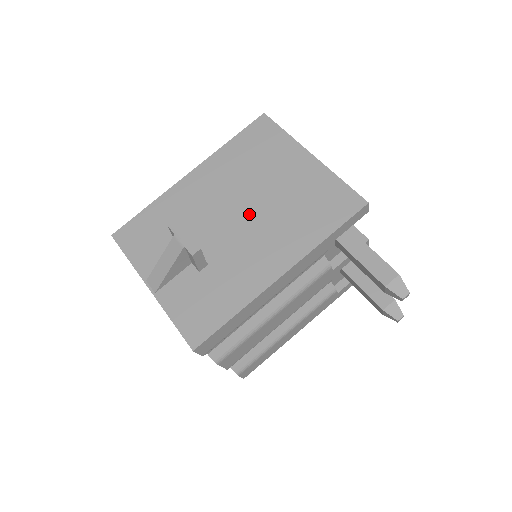
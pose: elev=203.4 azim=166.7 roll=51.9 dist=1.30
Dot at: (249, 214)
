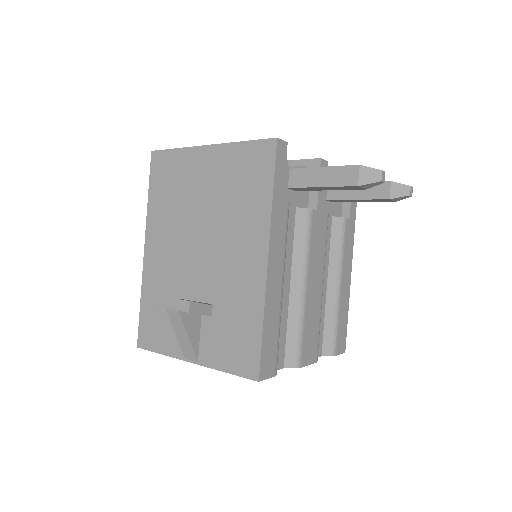
Dot at: (206, 237)
